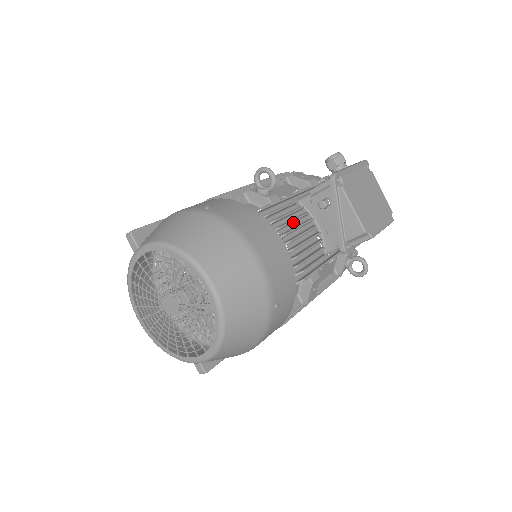
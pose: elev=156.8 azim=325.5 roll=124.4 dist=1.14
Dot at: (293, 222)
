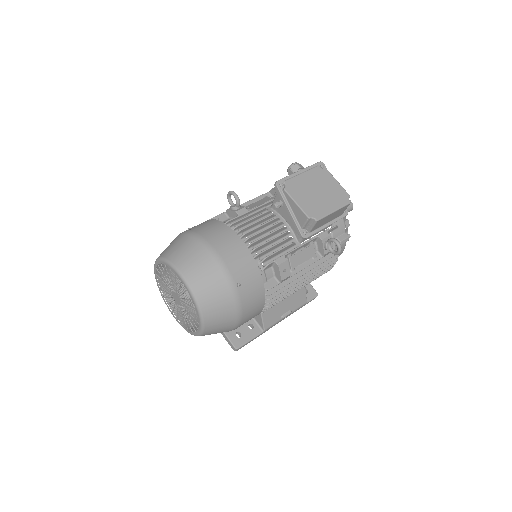
Dot at: (259, 224)
